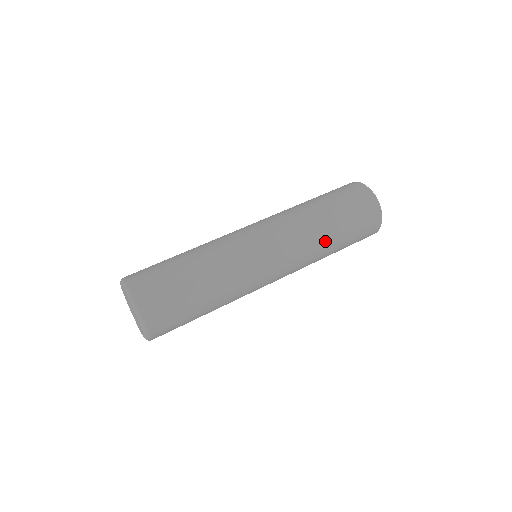
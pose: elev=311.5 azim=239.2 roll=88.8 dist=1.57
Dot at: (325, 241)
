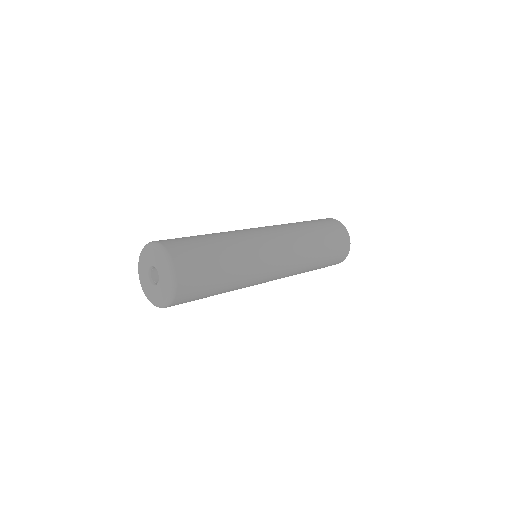
Dot at: (313, 247)
